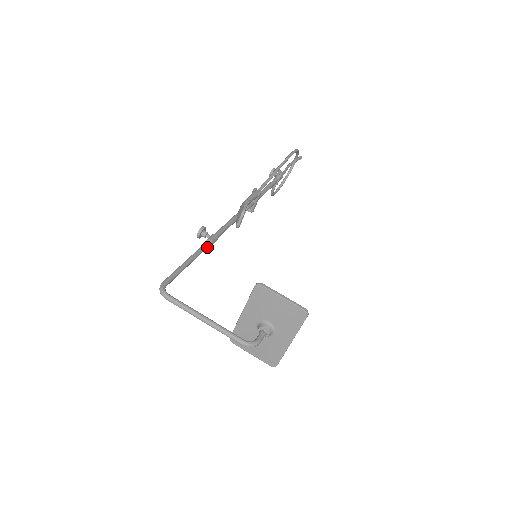
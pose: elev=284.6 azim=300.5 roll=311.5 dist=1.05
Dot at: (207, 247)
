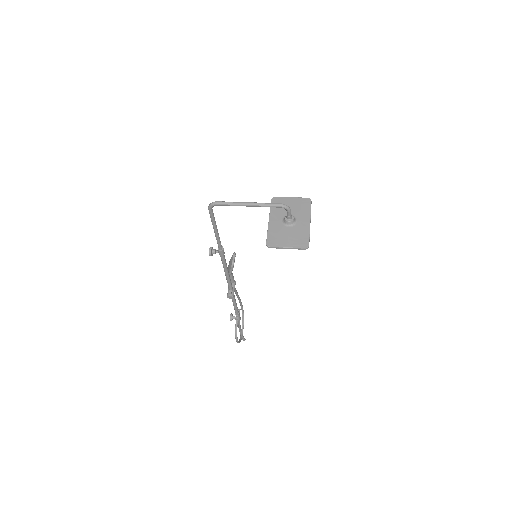
Dot at: (221, 245)
